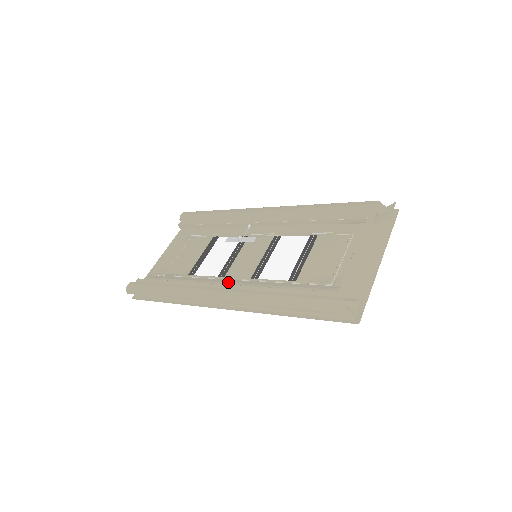
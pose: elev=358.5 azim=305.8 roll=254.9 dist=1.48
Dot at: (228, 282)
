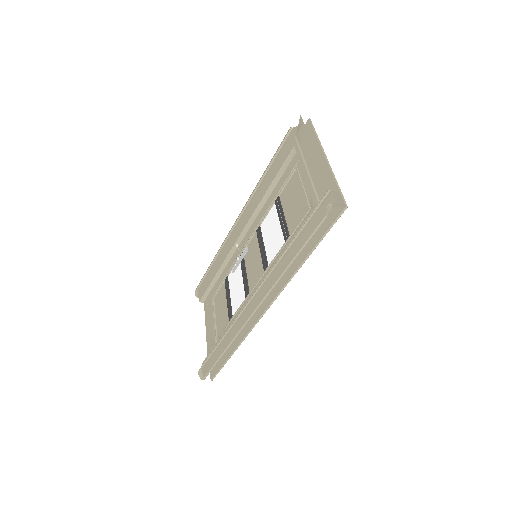
Dot at: occluded
